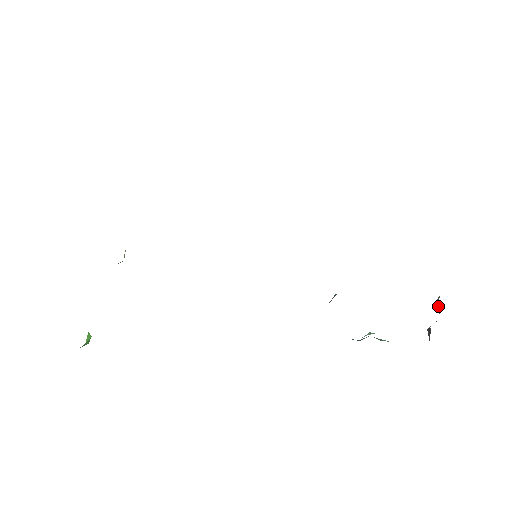
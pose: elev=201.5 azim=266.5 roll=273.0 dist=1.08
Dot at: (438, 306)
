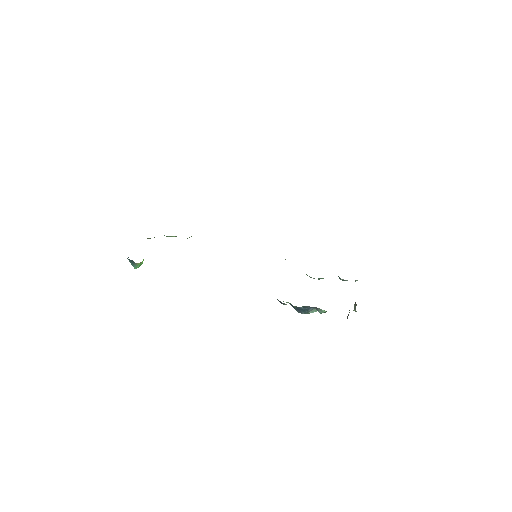
Dot at: (356, 304)
